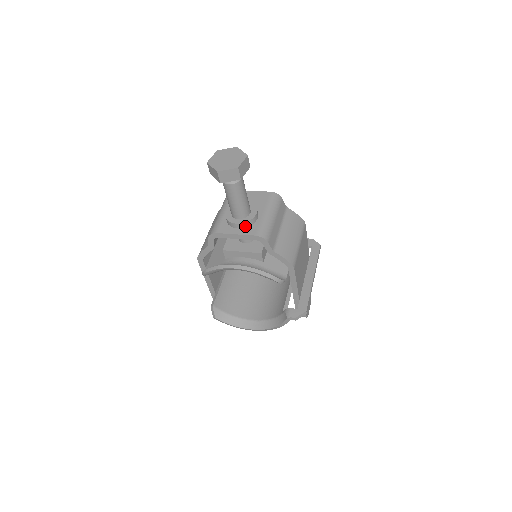
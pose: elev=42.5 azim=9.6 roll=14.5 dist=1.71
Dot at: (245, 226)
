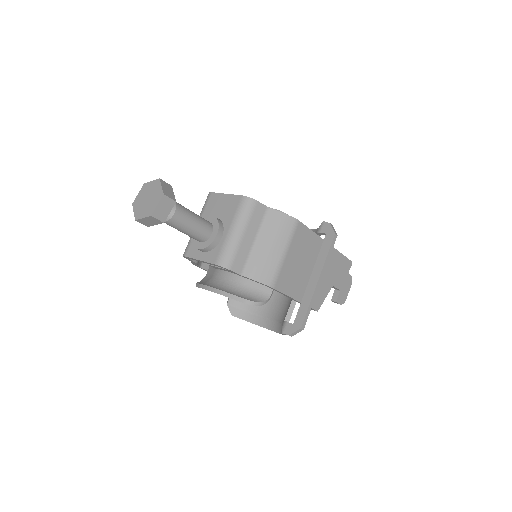
Dot at: (207, 250)
